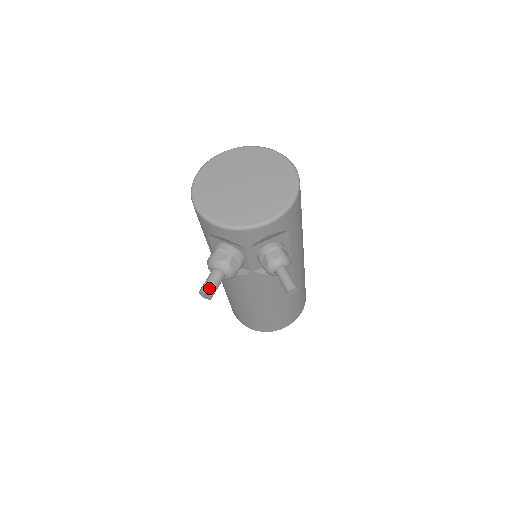
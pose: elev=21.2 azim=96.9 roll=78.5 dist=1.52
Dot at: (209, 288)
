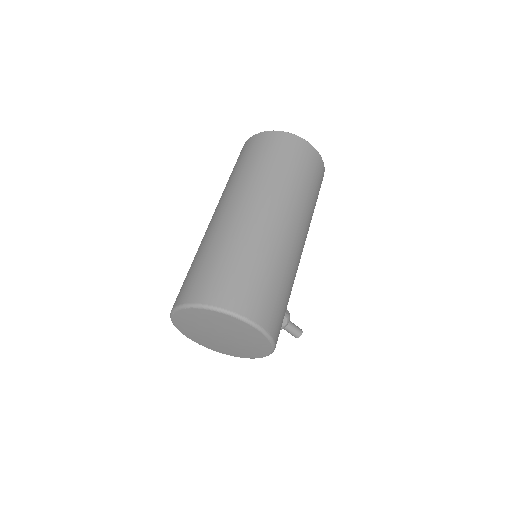
Dot at: occluded
